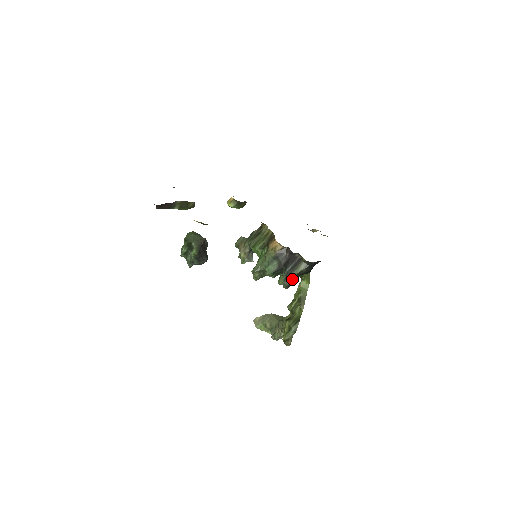
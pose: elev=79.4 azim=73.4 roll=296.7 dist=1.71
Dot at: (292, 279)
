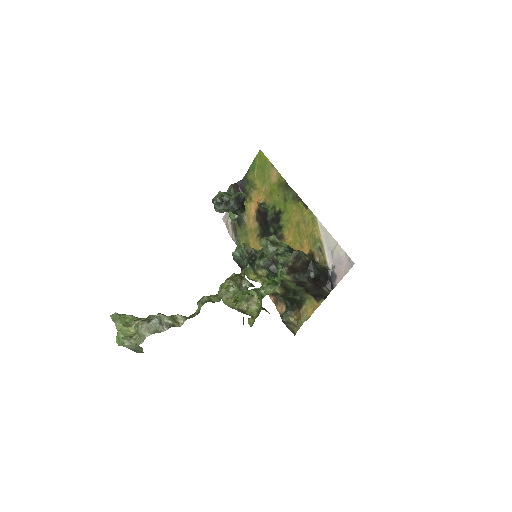
Dot at: (307, 257)
